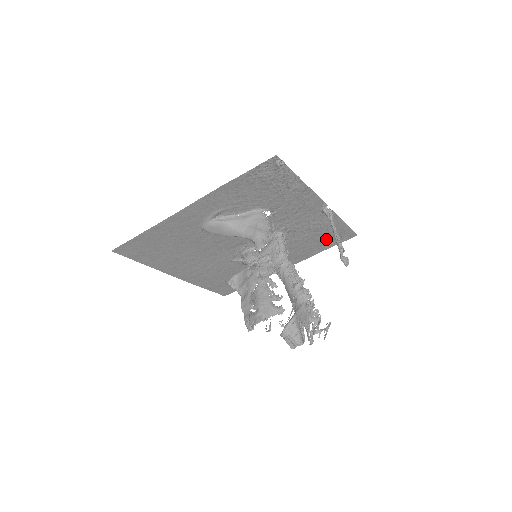
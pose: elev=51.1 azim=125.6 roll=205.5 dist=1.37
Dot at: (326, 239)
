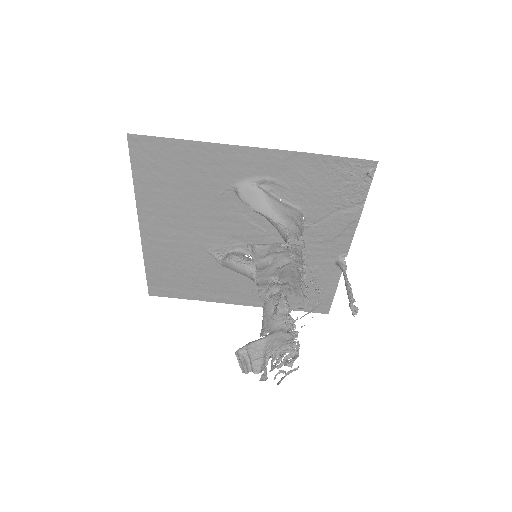
Dot at: occluded
